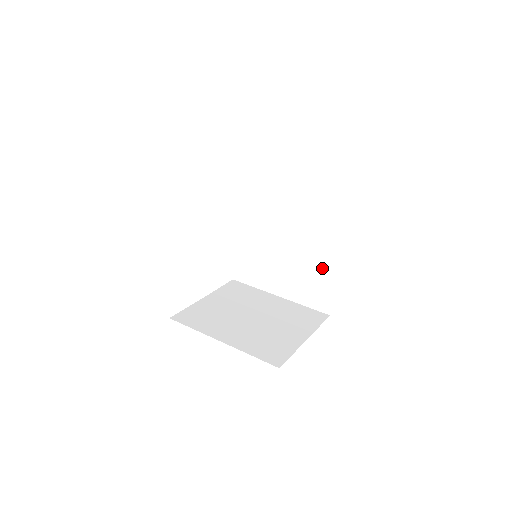
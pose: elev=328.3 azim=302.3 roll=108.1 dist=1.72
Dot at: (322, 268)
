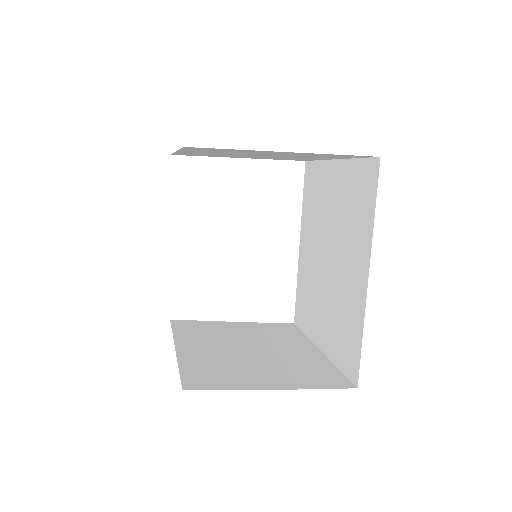
Dot at: (353, 302)
